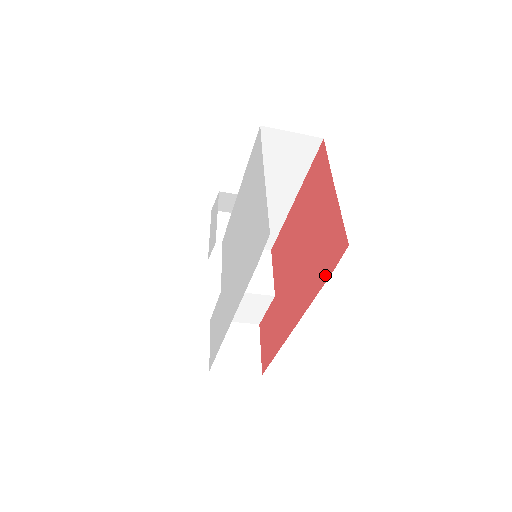
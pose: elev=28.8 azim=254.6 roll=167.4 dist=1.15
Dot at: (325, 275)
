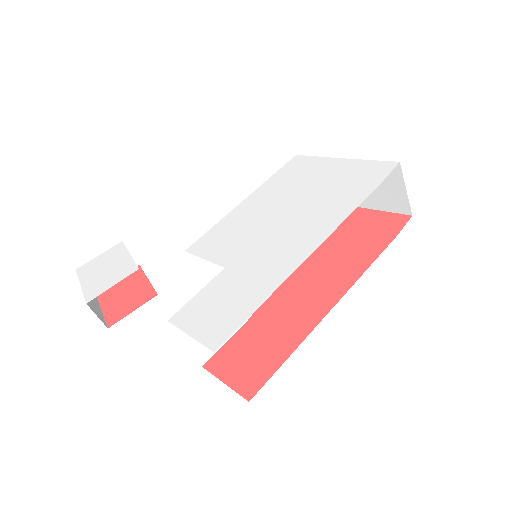
Dot at: (383, 243)
